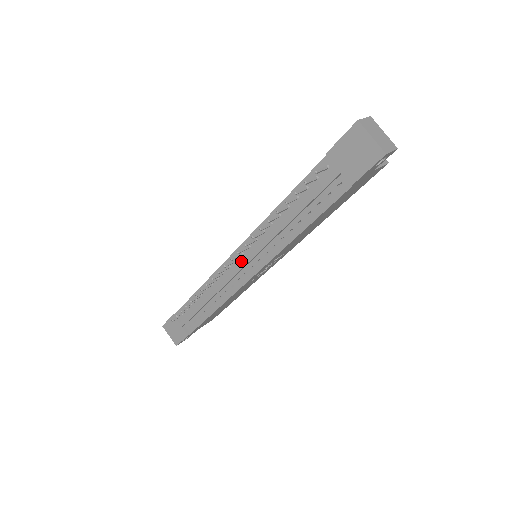
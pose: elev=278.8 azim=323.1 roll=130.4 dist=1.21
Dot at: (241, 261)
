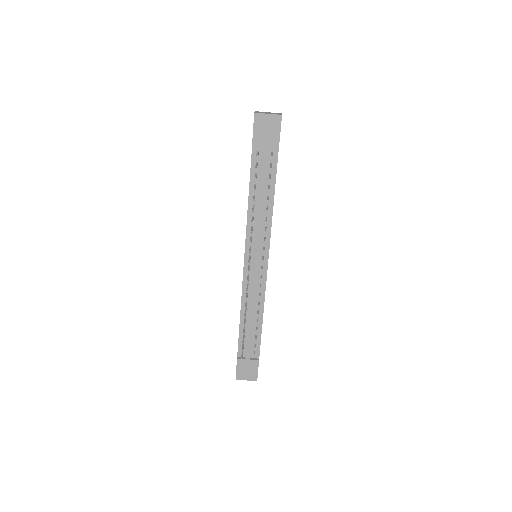
Dot at: (254, 260)
